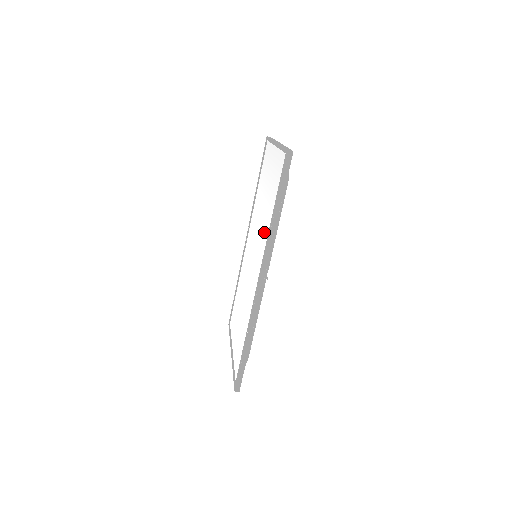
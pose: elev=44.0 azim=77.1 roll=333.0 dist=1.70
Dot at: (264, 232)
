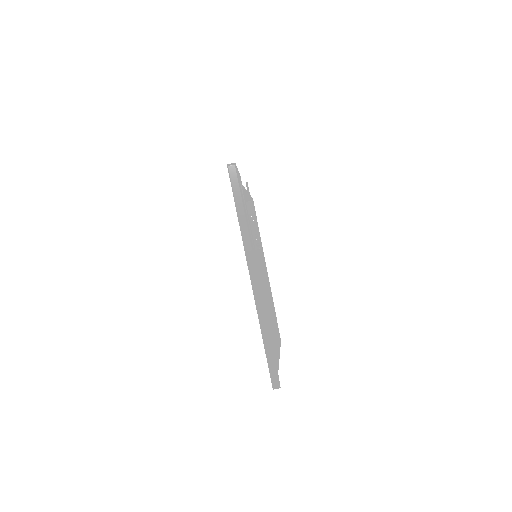
Dot at: occluded
